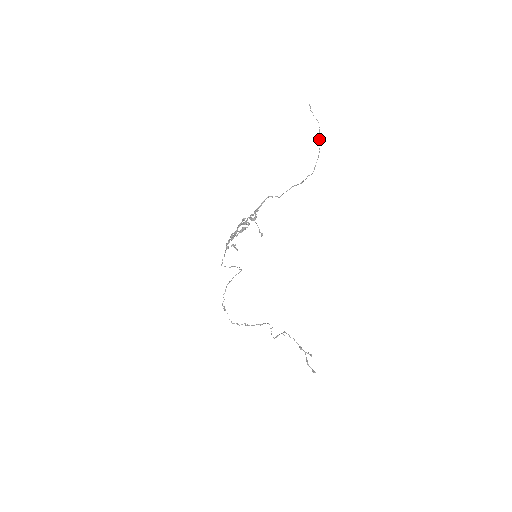
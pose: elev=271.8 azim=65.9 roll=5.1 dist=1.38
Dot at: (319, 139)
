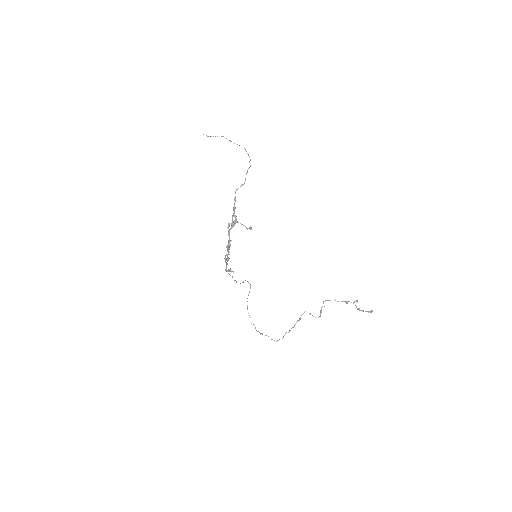
Dot at: occluded
